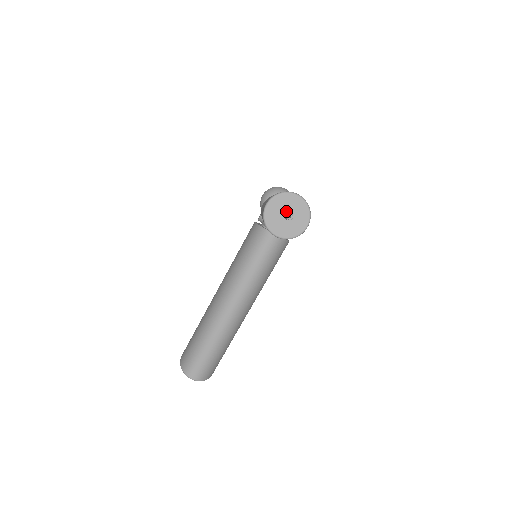
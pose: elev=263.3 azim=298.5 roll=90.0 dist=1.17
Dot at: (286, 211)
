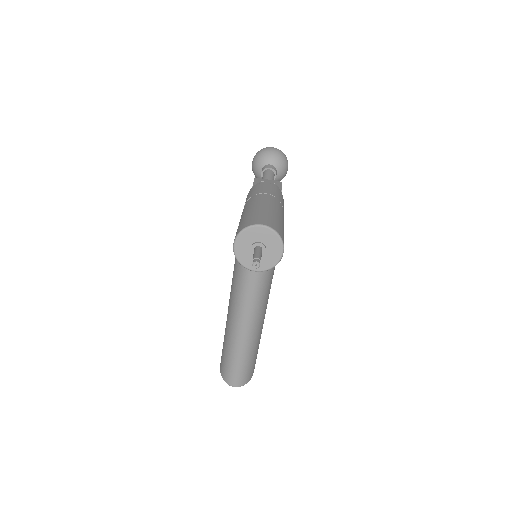
Dot at: (255, 246)
